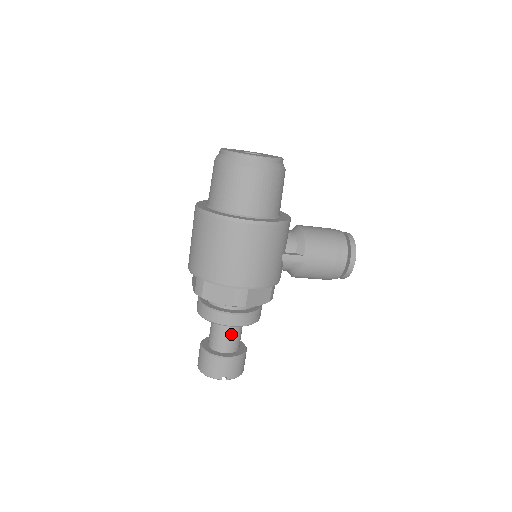
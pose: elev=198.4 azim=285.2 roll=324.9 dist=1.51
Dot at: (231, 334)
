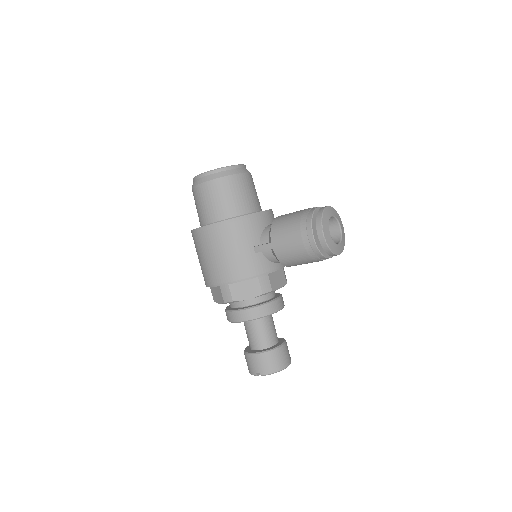
Dot at: (254, 331)
